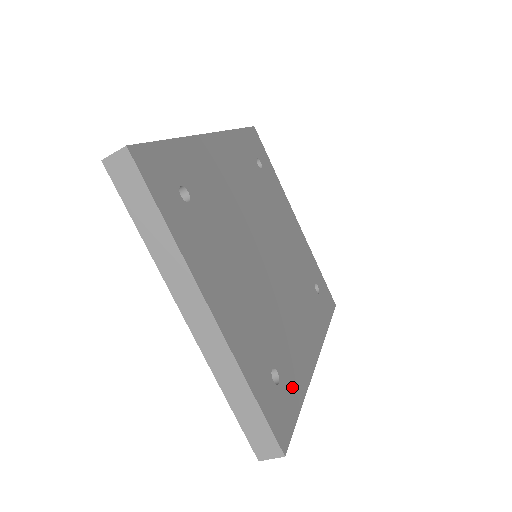
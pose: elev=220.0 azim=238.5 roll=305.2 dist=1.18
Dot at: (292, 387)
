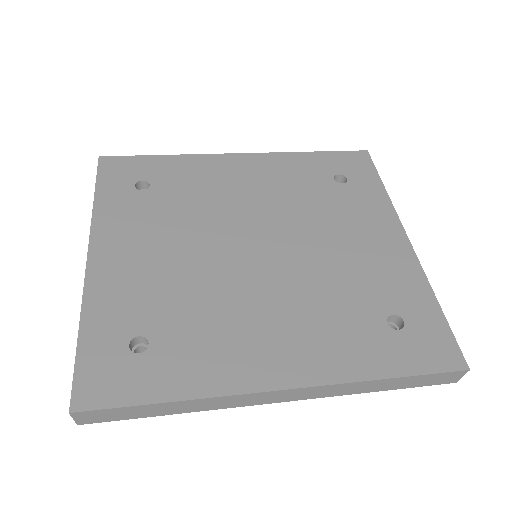
Dot at: (167, 373)
